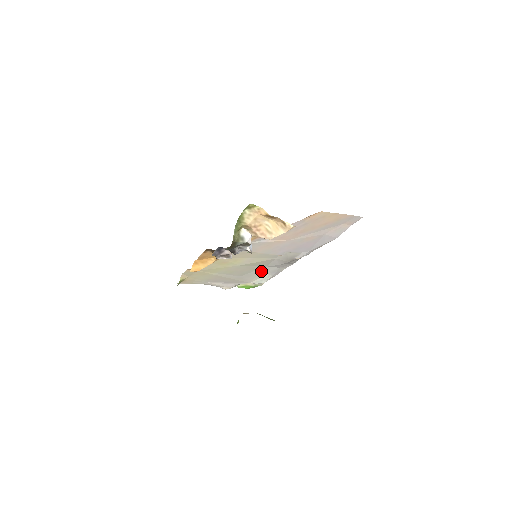
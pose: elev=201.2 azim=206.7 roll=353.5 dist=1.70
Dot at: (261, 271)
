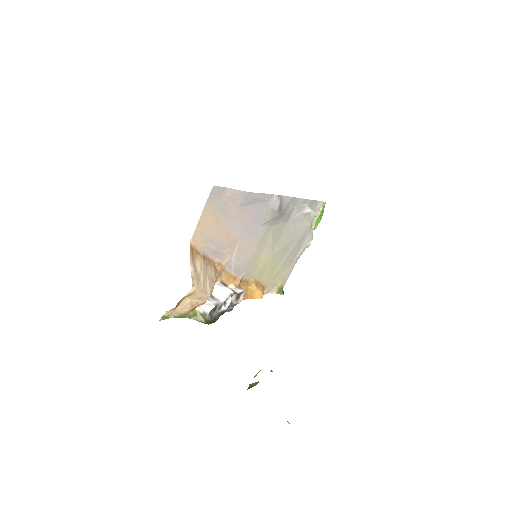
Dot at: (294, 222)
